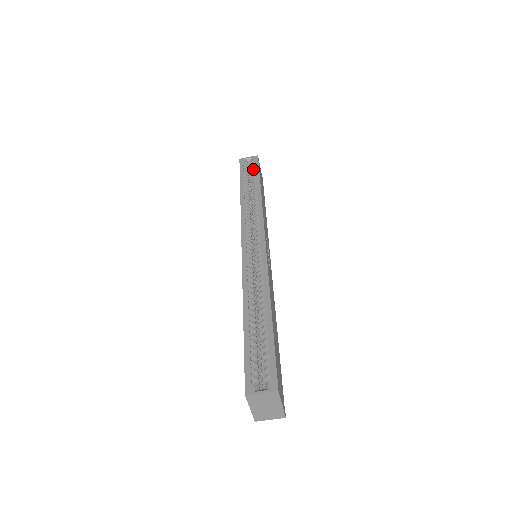
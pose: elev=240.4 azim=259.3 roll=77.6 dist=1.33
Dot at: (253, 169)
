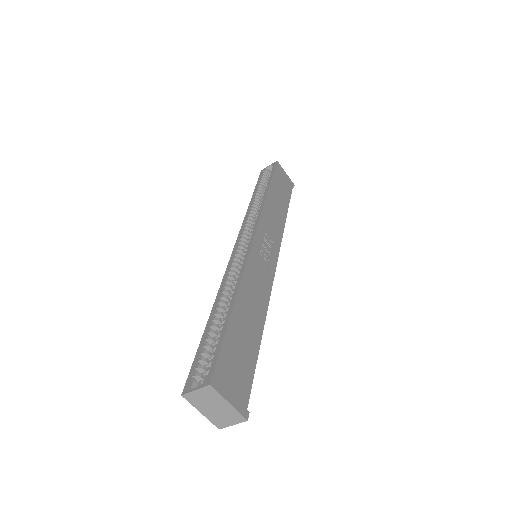
Dot at: occluded
